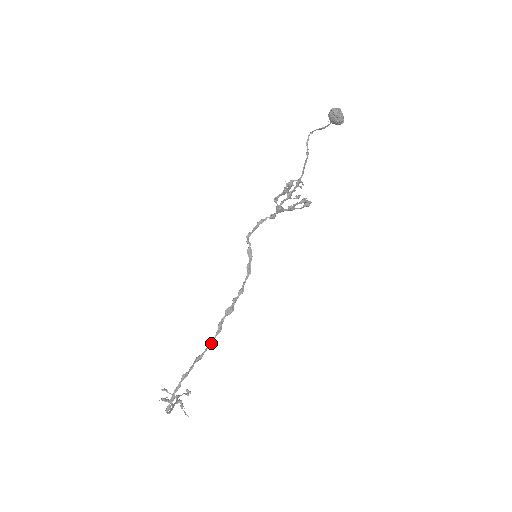
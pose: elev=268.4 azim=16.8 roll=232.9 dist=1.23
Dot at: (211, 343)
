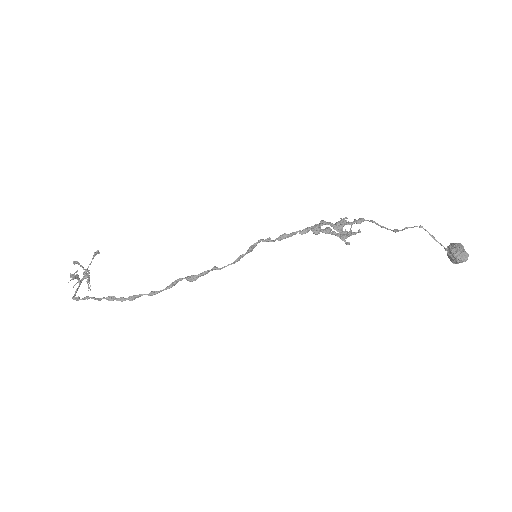
Dot at: (155, 294)
